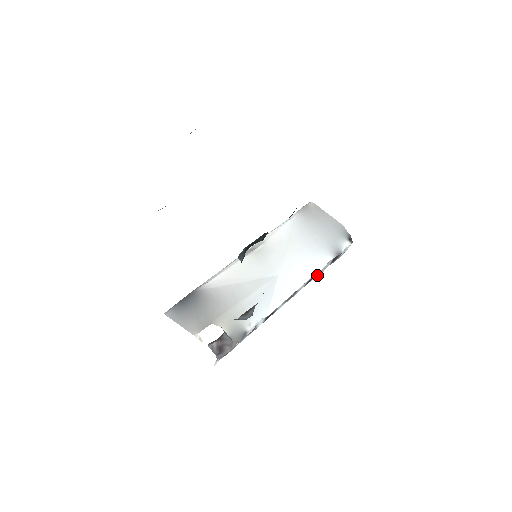
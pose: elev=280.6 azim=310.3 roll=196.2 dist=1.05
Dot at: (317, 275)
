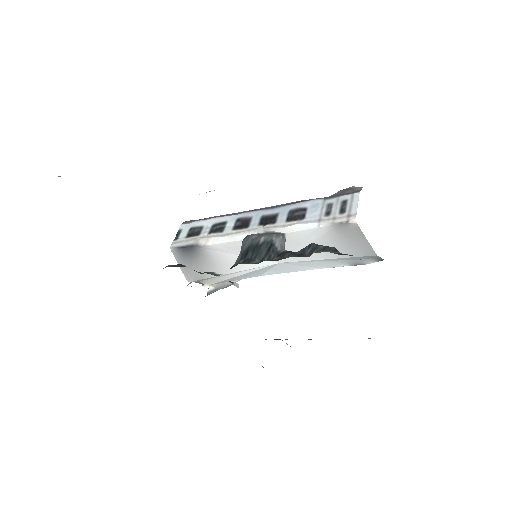
Dot at: occluded
